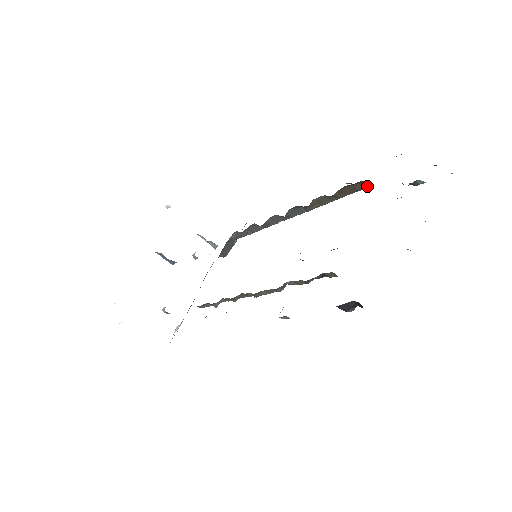
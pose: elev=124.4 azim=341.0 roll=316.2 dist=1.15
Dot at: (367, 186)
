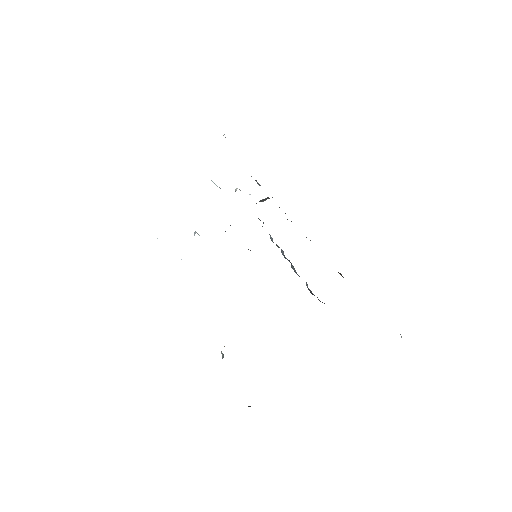
Dot at: occluded
